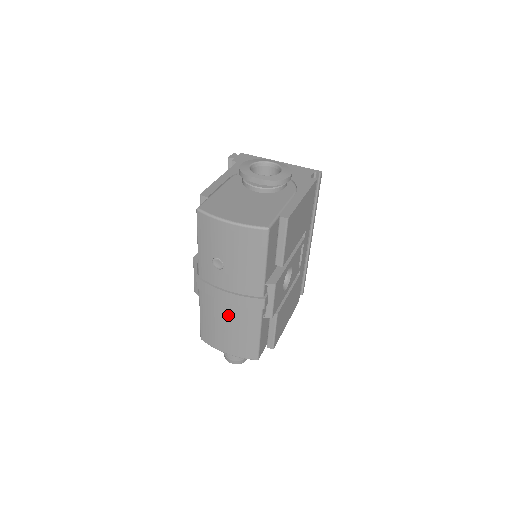
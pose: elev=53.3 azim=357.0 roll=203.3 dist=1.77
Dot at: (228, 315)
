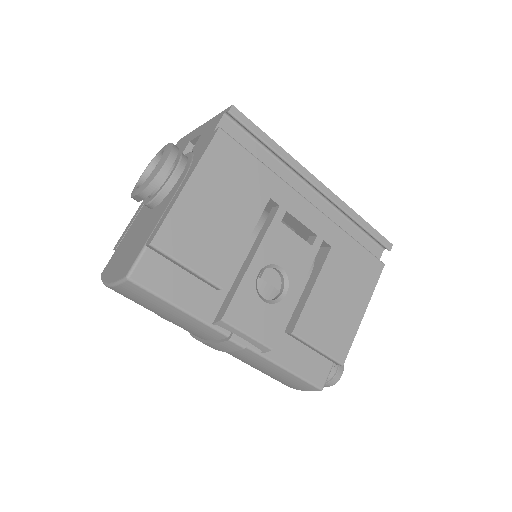
Dot at: (237, 358)
